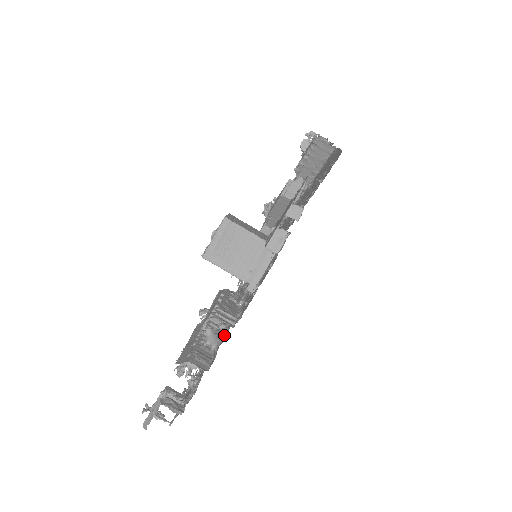
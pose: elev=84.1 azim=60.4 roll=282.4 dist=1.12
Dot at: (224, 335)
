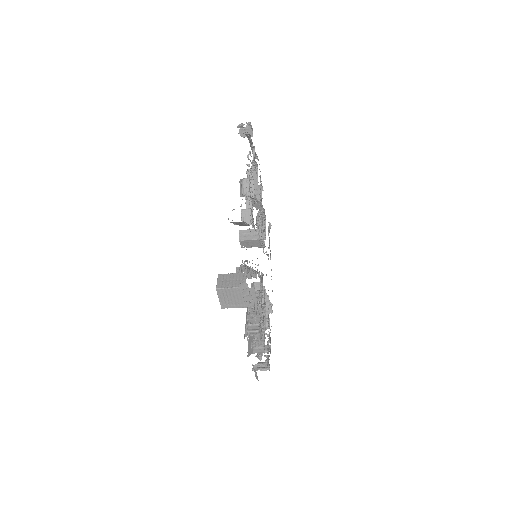
Dot at: occluded
